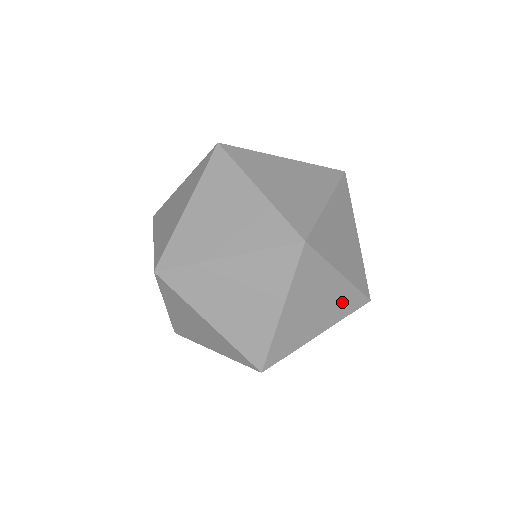
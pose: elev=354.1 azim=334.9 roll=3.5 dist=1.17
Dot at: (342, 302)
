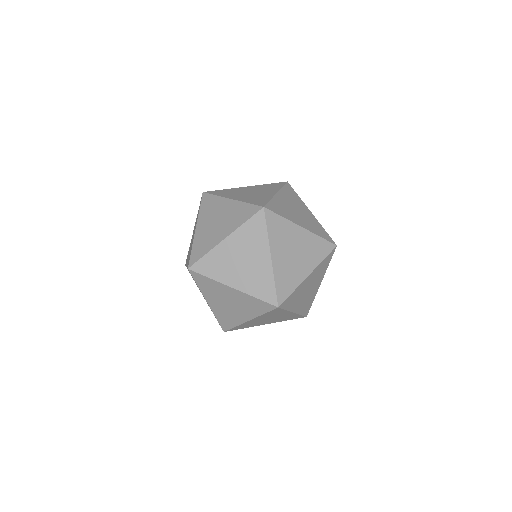
Dot at: (288, 318)
